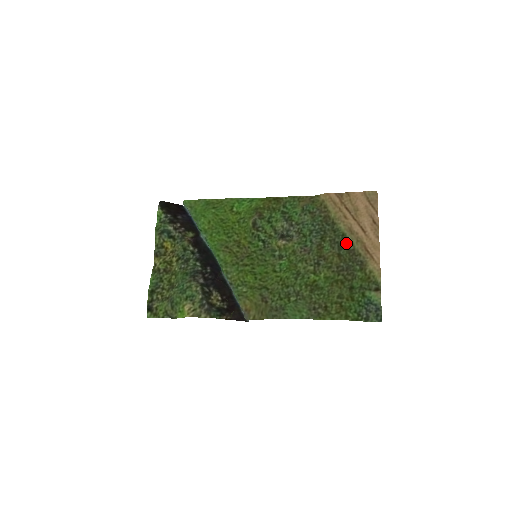
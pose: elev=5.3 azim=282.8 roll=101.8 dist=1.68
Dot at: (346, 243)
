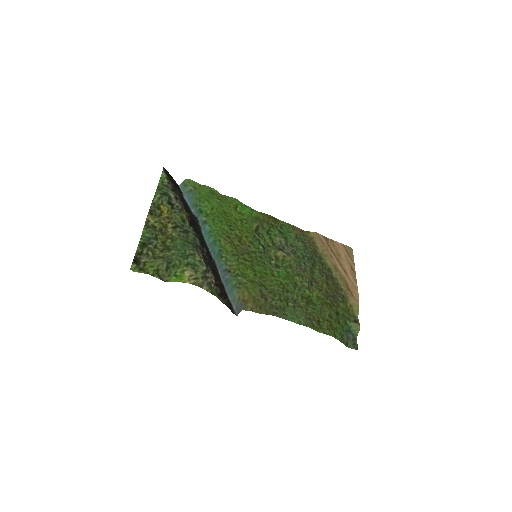
Dot at: (331, 276)
